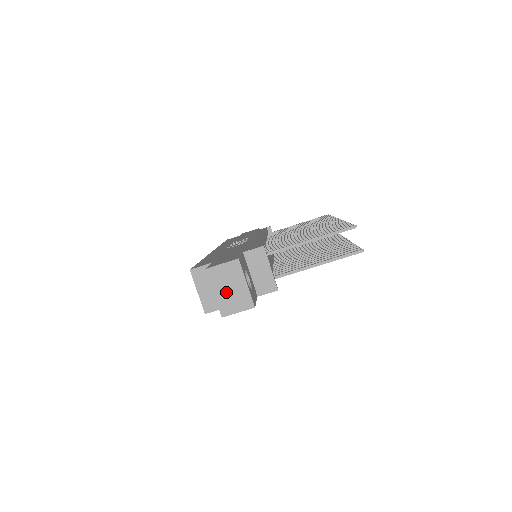
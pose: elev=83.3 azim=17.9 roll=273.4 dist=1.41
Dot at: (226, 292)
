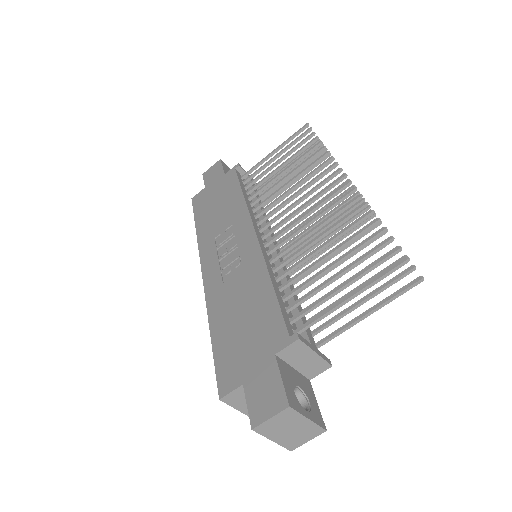
Dot at: (287, 434)
